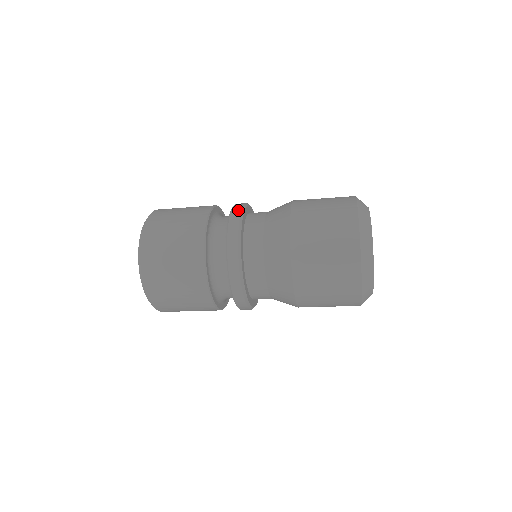
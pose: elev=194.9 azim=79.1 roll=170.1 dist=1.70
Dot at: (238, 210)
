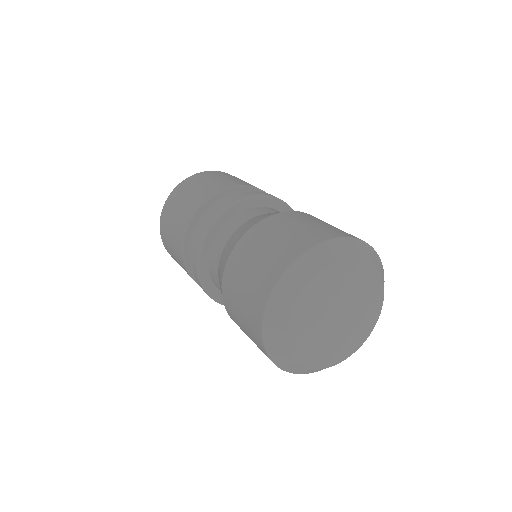
Dot at: (243, 195)
